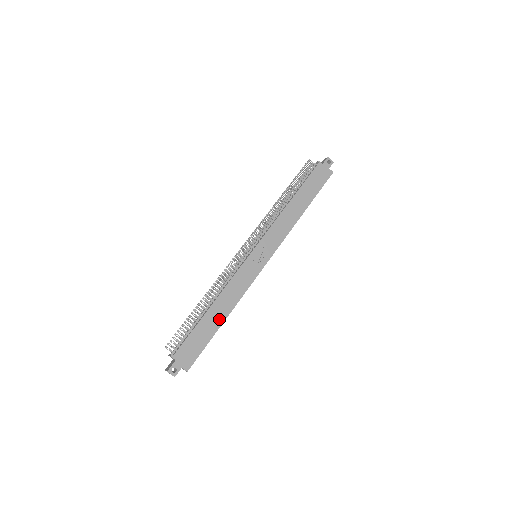
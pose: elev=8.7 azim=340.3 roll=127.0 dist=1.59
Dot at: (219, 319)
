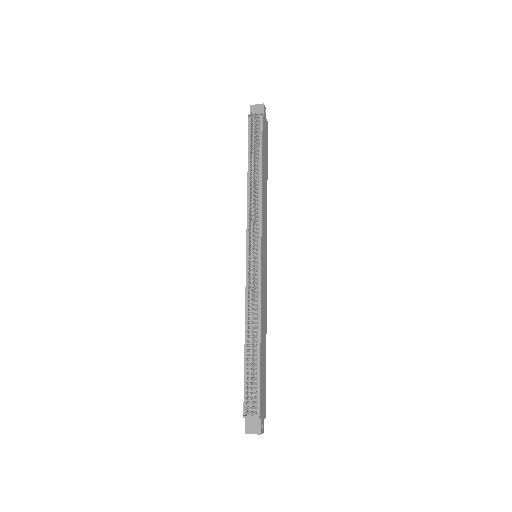
Dot at: (265, 347)
